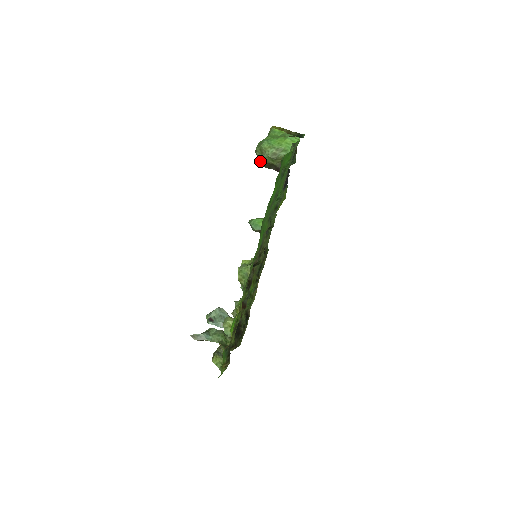
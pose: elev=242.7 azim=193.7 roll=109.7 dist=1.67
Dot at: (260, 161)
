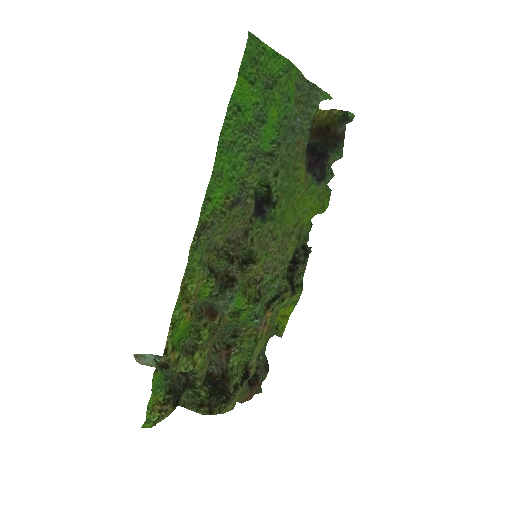
Dot at: occluded
